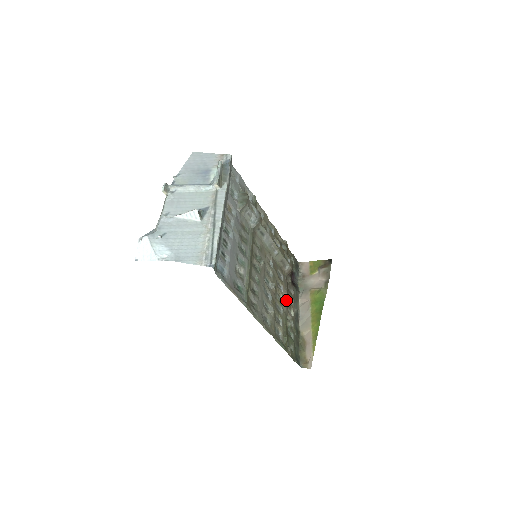
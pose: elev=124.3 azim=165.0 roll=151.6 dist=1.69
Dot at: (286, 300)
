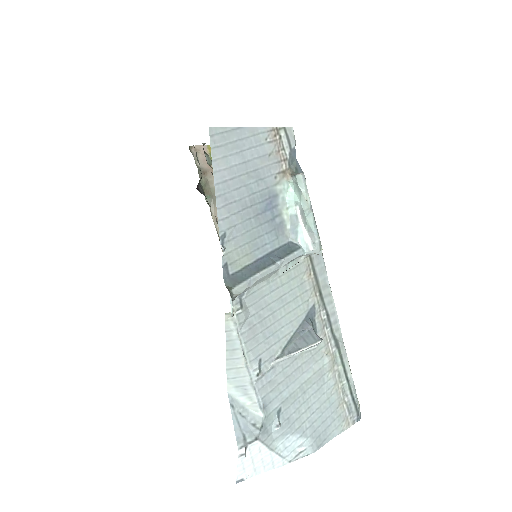
Dot at: occluded
